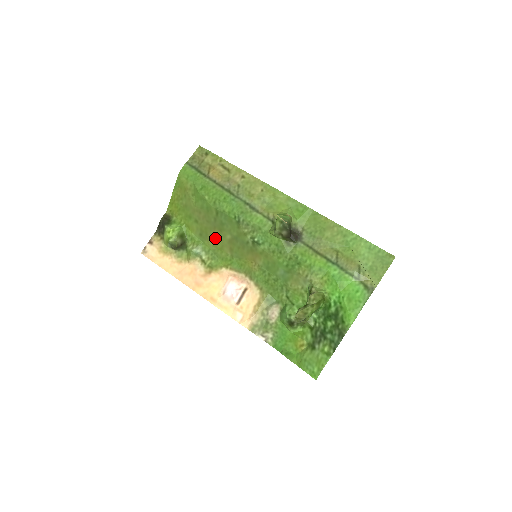
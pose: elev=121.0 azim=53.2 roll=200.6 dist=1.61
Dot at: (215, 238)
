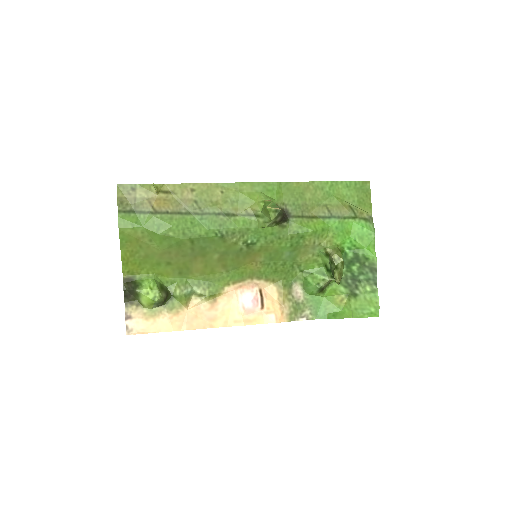
Dot at: (200, 266)
